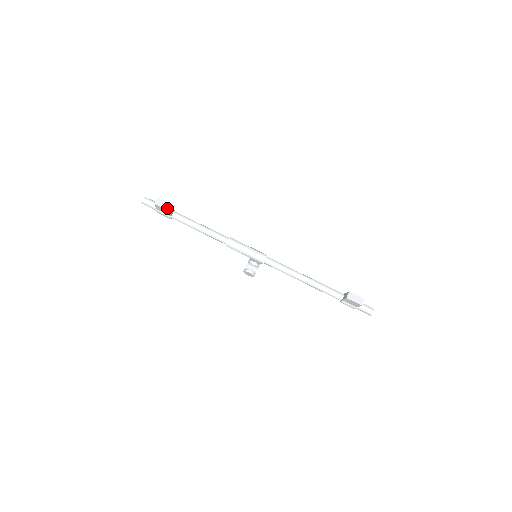
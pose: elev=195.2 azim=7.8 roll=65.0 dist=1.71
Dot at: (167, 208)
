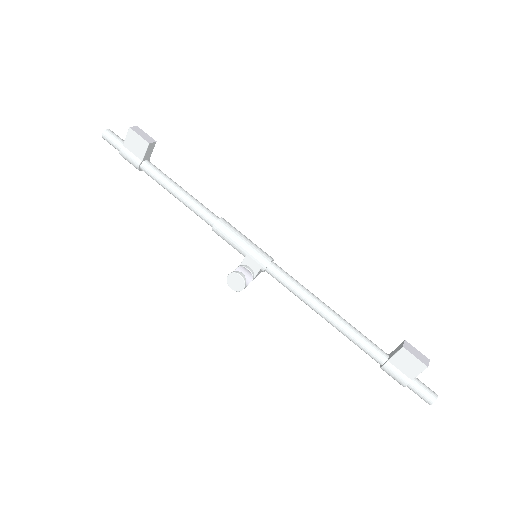
Dot at: (146, 138)
